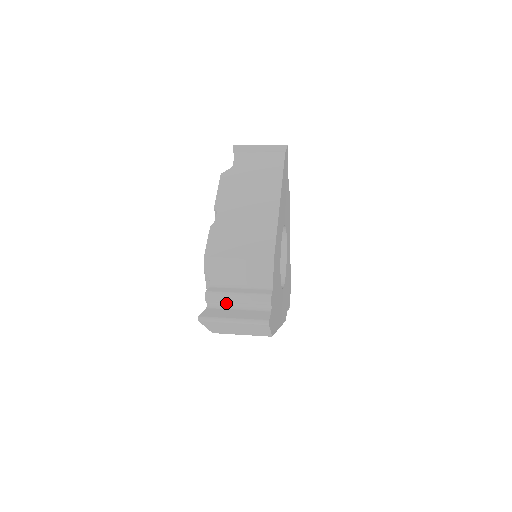
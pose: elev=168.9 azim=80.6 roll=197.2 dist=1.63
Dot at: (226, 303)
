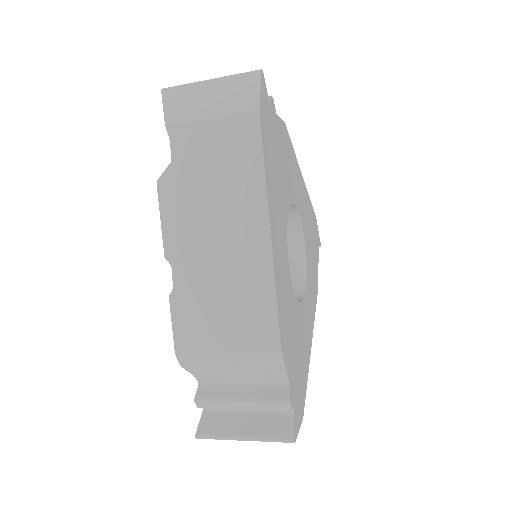
Dot at: occluded
